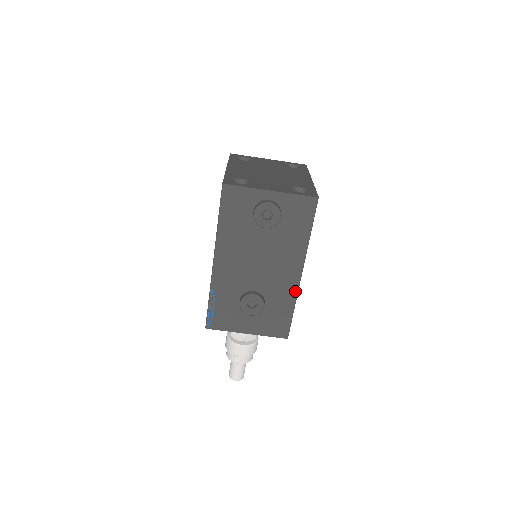
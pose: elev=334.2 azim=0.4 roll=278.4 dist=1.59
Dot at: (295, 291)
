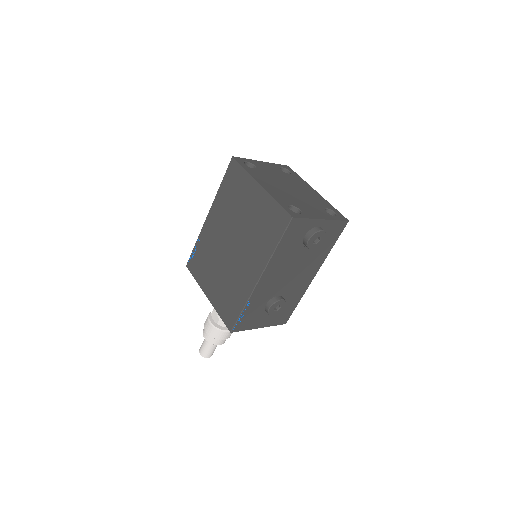
Dot at: (305, 289)
